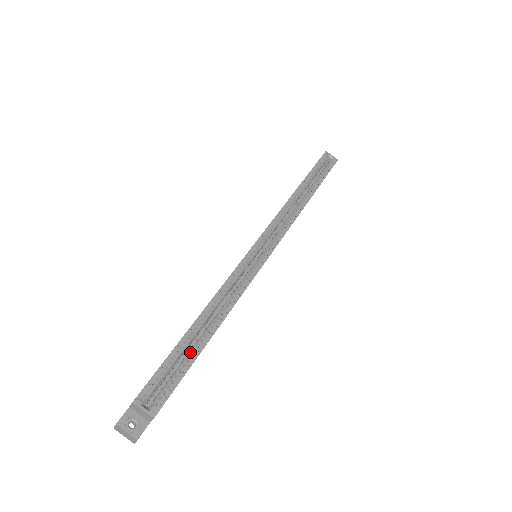
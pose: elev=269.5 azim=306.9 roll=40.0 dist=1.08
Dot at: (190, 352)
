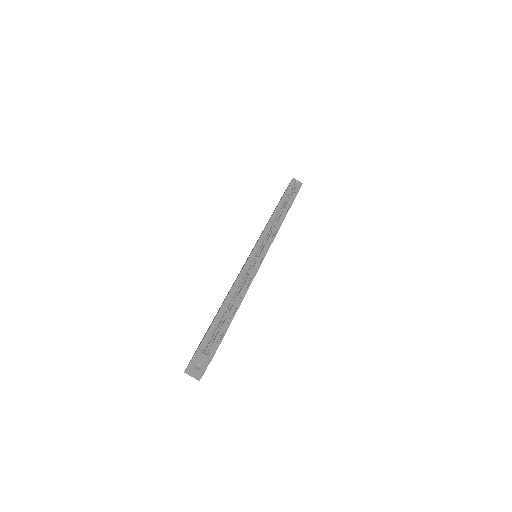
Dot at: (226, 319)
